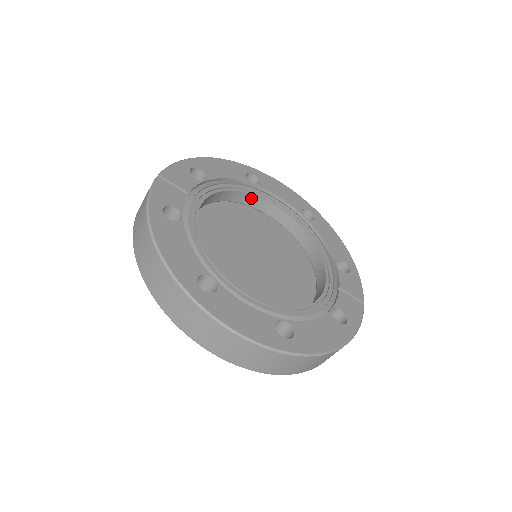
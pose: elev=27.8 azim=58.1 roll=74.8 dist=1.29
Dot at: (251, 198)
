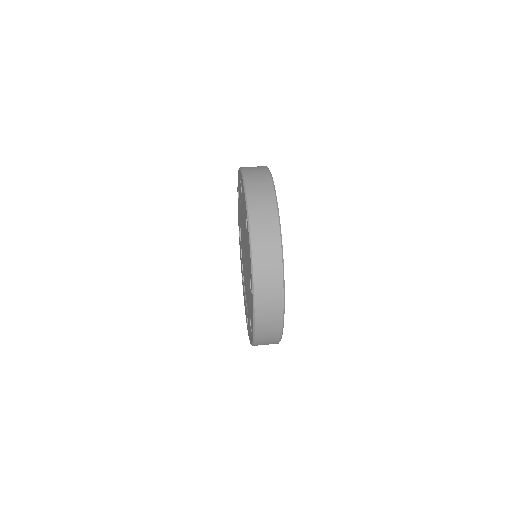
Dot at: occluded
